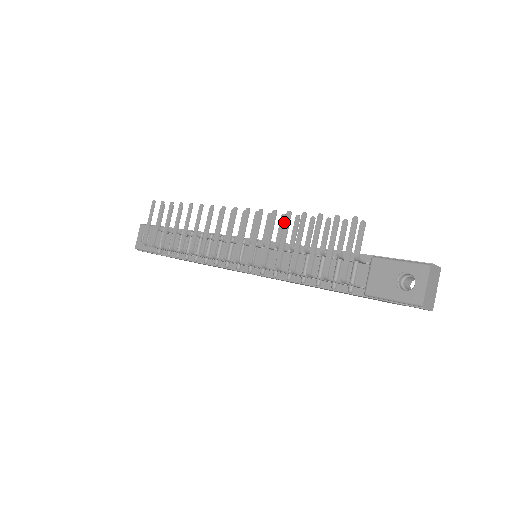
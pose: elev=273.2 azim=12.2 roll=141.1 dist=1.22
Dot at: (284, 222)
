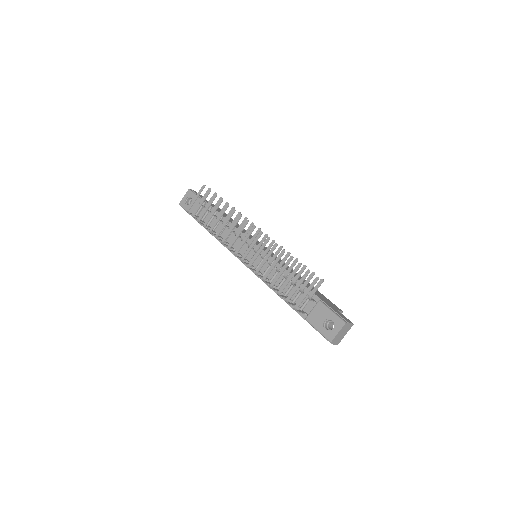
Dot at: (279, 255)
